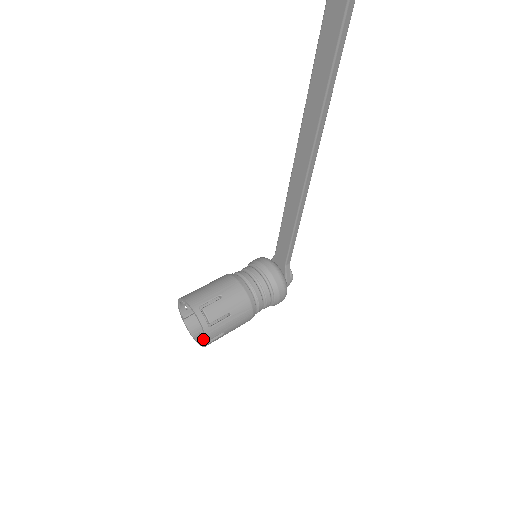
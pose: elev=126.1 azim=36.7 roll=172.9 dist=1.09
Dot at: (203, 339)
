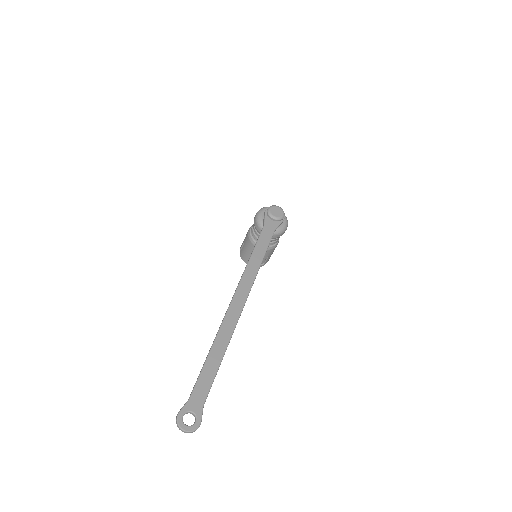
Dot at: occluded
